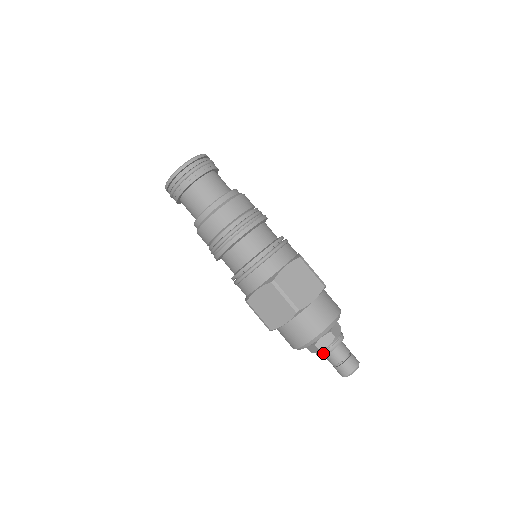
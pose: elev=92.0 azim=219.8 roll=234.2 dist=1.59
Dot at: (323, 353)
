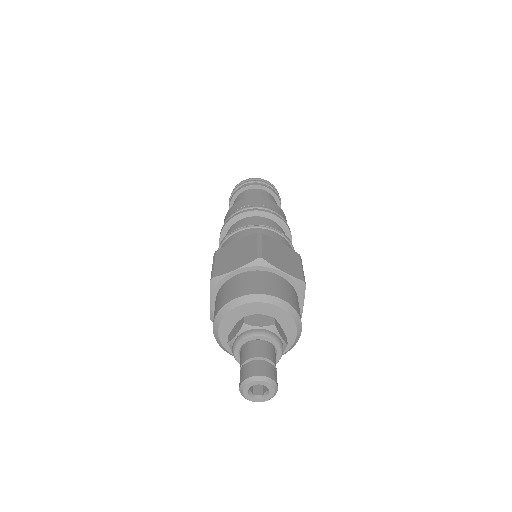
Dot at: (232, 350)
